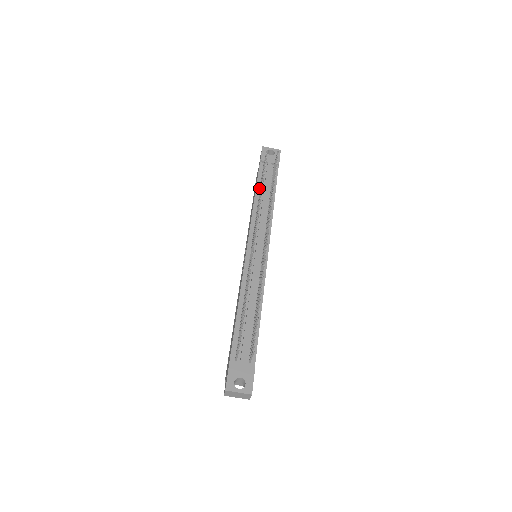
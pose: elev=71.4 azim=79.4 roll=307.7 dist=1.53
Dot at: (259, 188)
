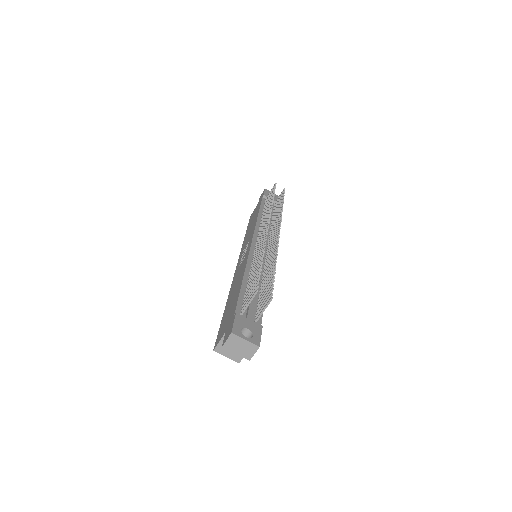
Dot at: (262, 211)
